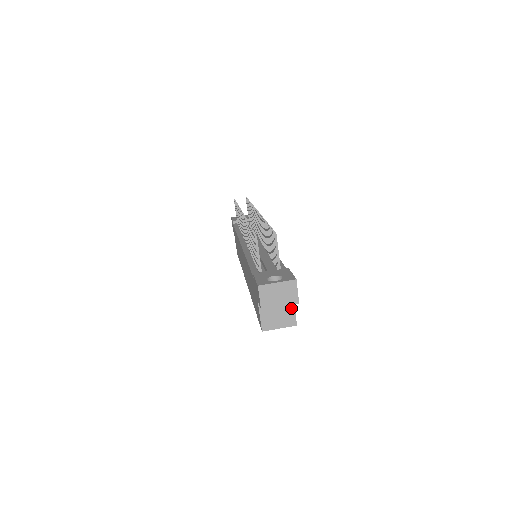
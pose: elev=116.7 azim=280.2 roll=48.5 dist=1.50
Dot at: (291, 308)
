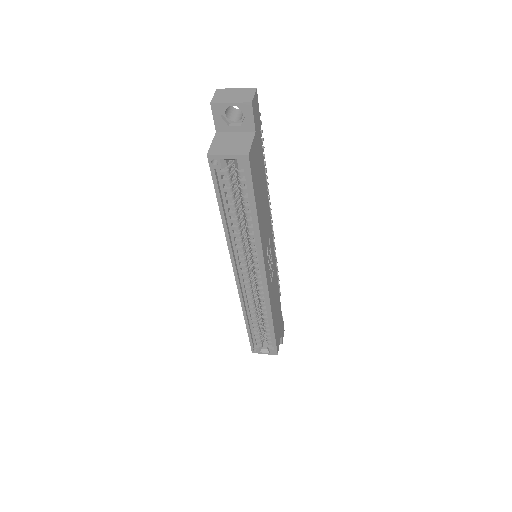
Dot at: (248, 141)
